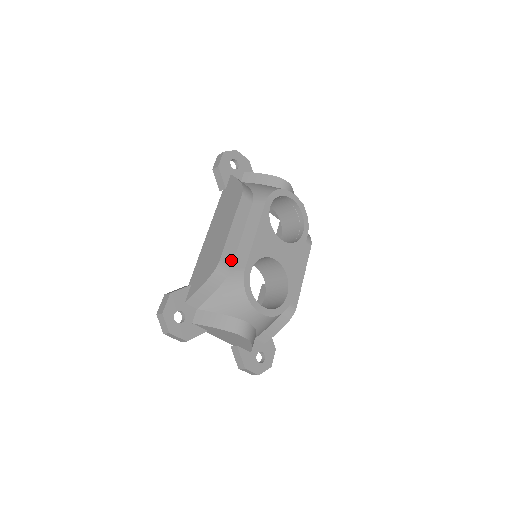
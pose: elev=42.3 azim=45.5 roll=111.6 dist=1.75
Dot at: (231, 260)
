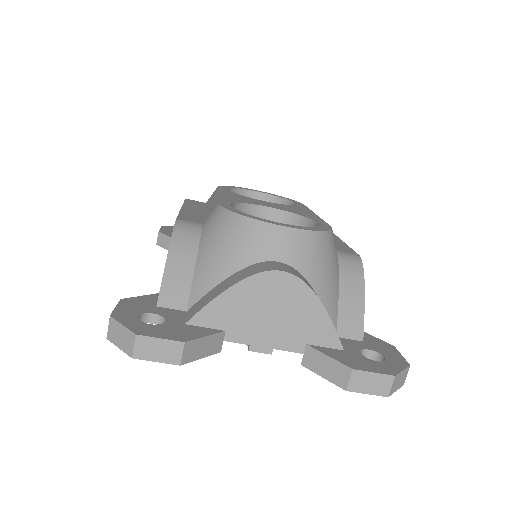
Dot at: (198, 221)
